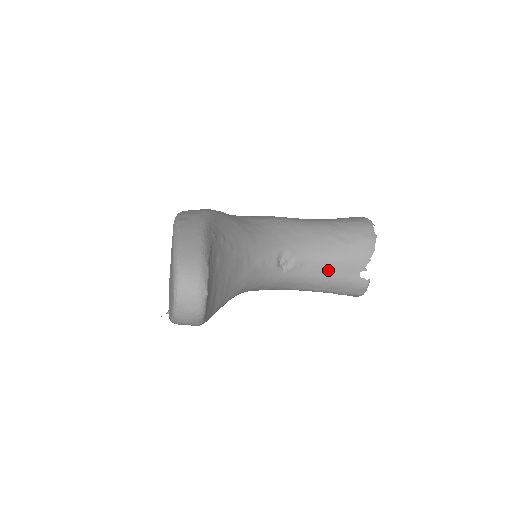
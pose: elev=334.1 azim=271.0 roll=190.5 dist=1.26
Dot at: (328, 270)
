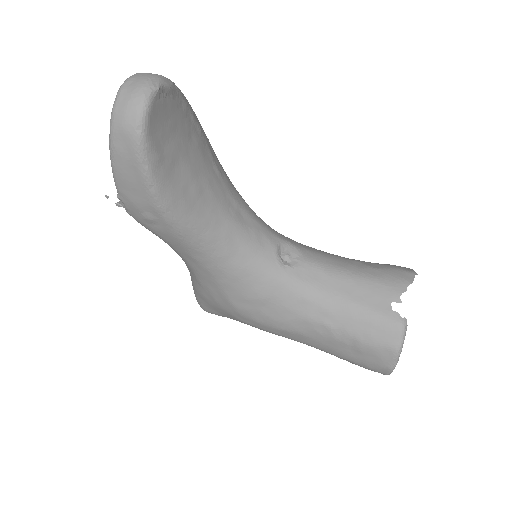
Dot at: (346, 288)
